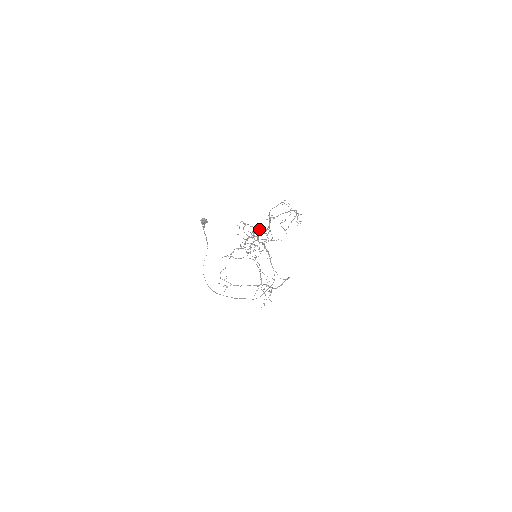
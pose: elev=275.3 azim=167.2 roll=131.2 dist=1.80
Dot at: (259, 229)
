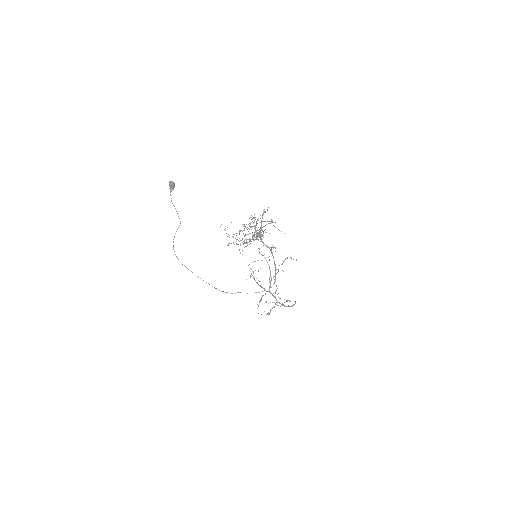
Dot at: occluded
